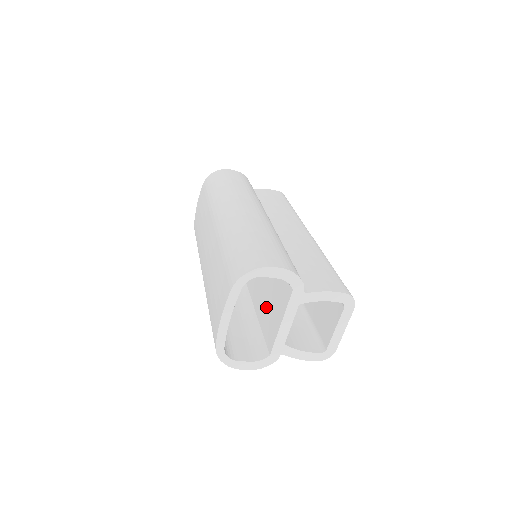
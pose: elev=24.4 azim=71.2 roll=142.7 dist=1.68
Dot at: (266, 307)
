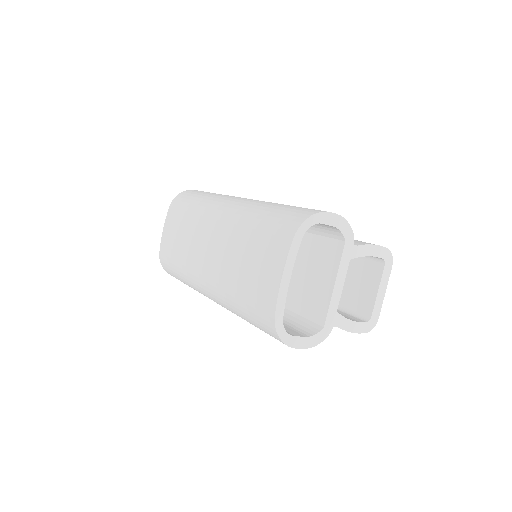
Dot at: (298, 286)
